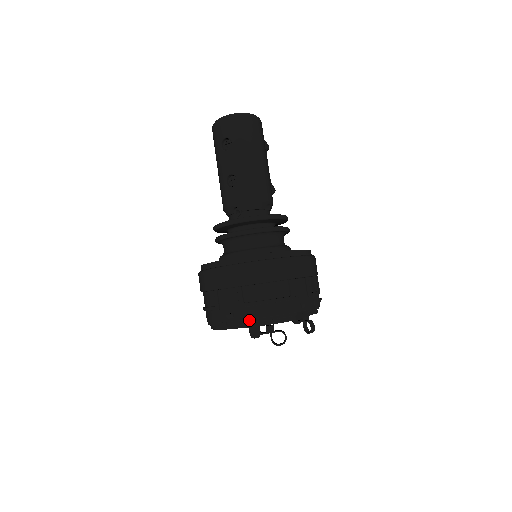
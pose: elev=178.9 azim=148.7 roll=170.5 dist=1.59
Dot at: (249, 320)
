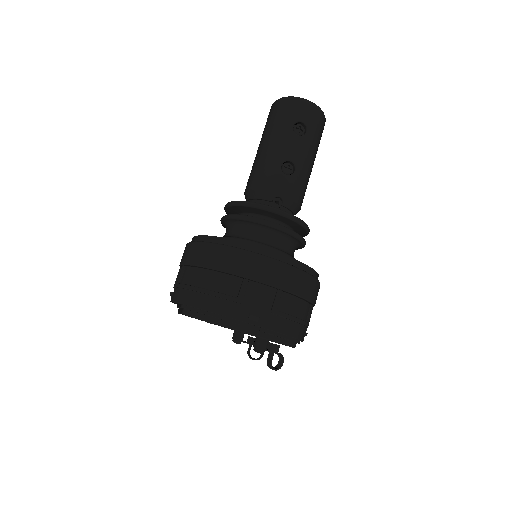
Dot at: (272, 331)
